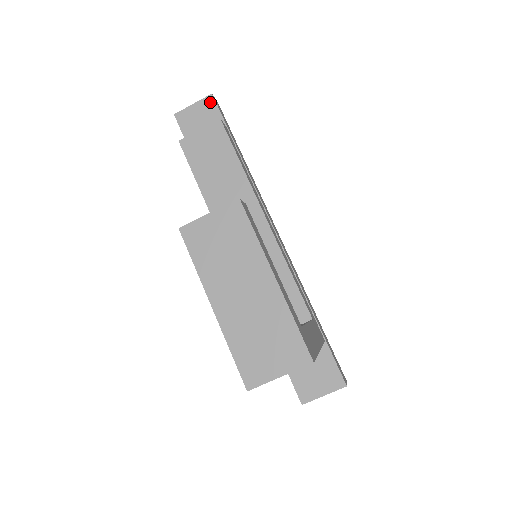
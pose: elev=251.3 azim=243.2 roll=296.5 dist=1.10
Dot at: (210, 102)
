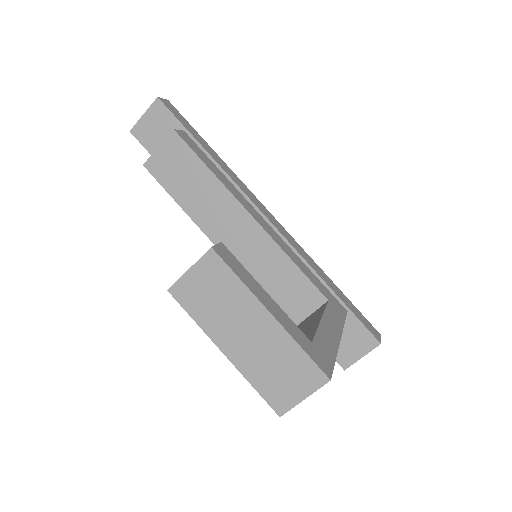
Dot at: (159, 107)
